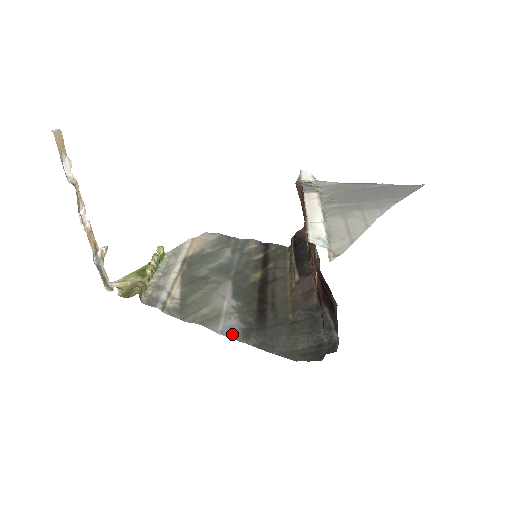
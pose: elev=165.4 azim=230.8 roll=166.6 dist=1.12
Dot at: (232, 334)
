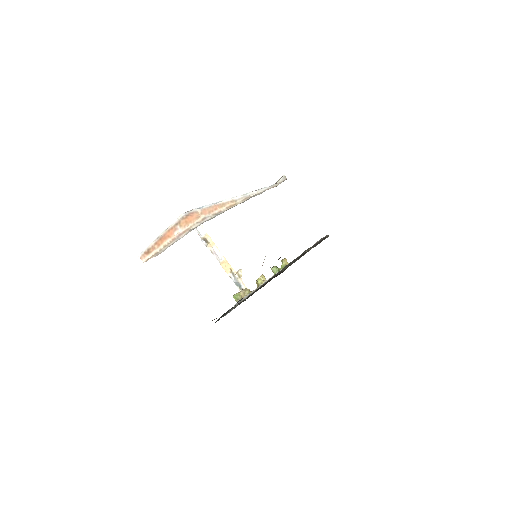
Dot at: (223, 316)
